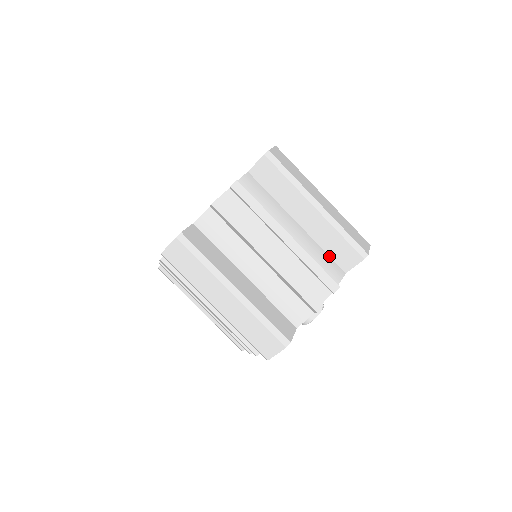
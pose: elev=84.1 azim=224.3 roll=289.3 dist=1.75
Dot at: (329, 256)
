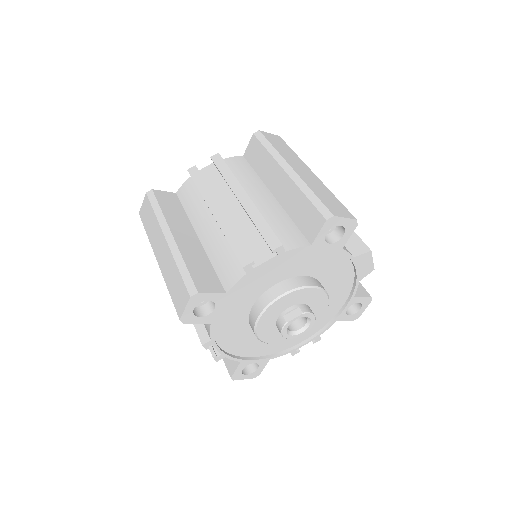
Dot at: (297, 226)
